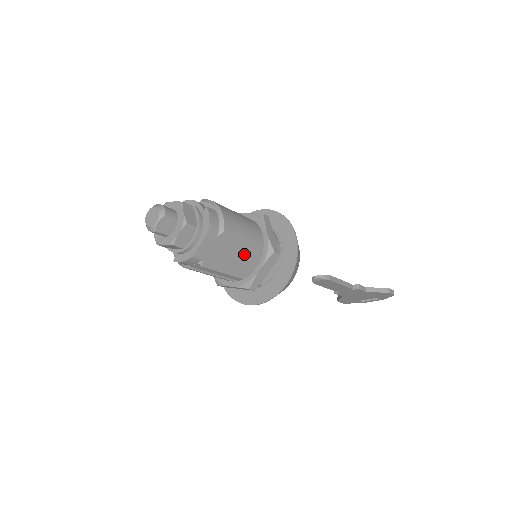
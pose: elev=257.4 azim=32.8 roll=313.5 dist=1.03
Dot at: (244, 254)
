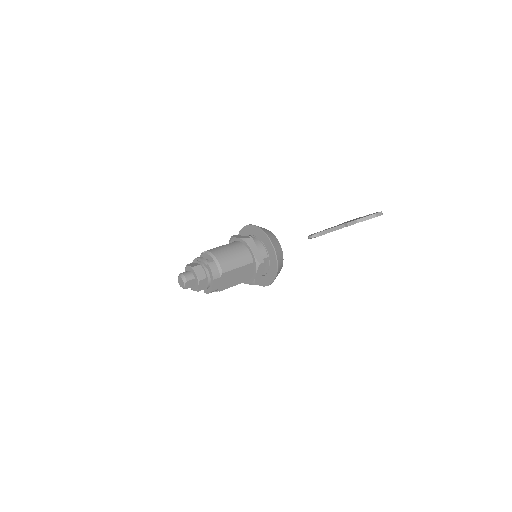
Dot at: (242, 272)
